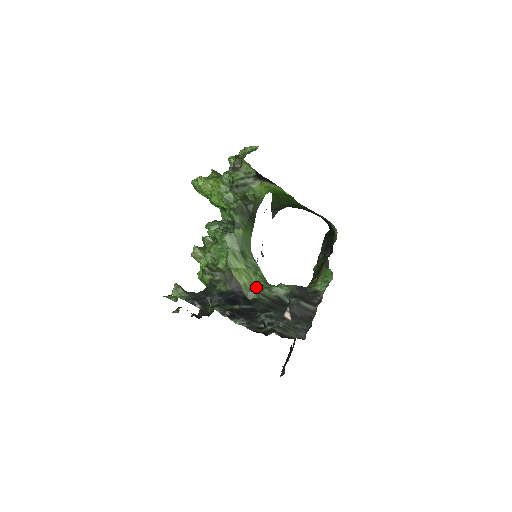
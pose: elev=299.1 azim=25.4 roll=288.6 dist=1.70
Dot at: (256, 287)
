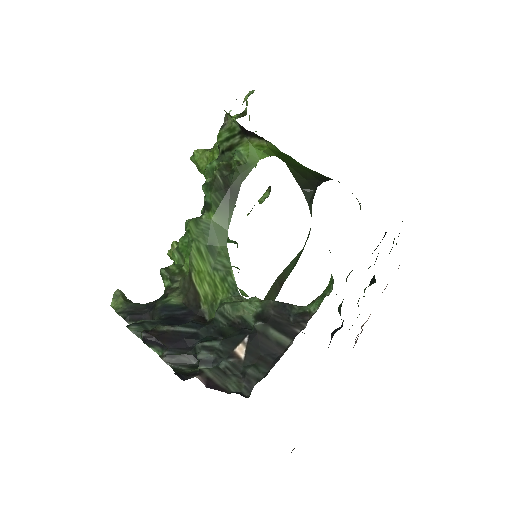
Dot at: (219, 301)
